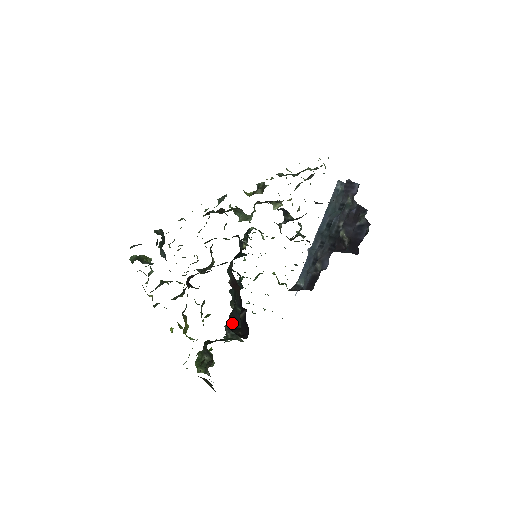
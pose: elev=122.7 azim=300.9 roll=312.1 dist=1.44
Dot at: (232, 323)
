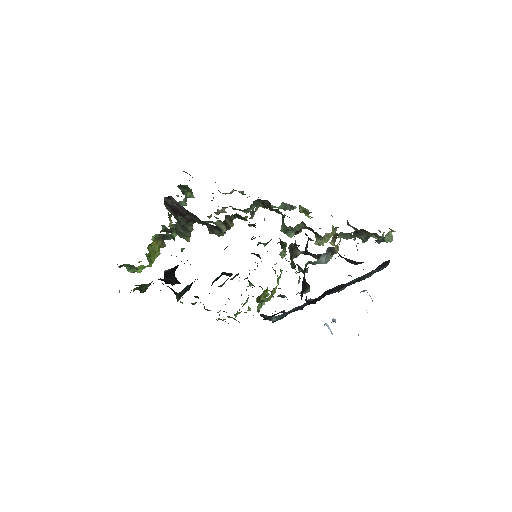
Dot at: (190, 285)
